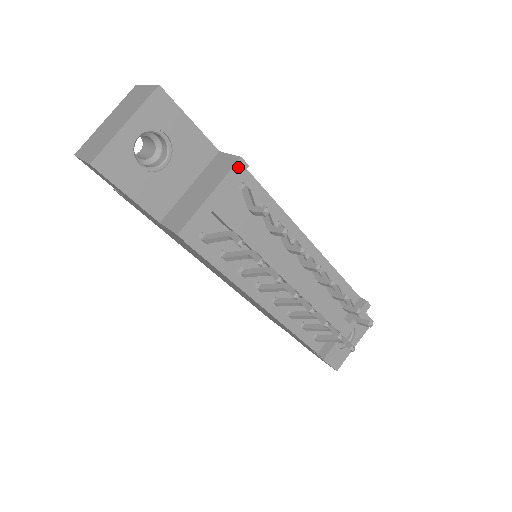
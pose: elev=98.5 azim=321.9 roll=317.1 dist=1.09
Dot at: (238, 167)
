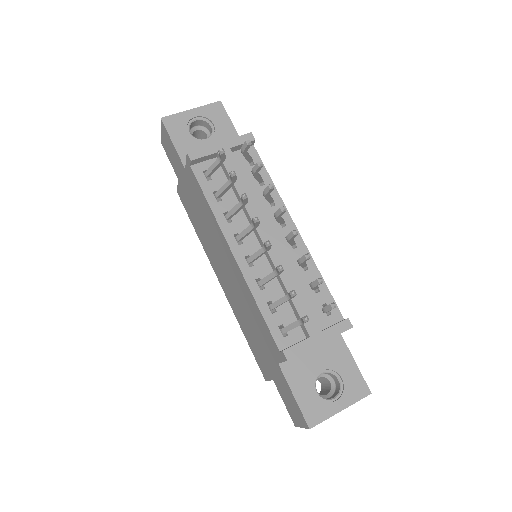
Dot at: (247, 137)
